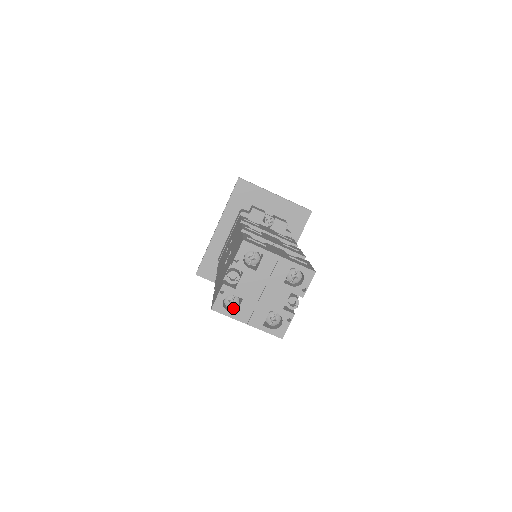
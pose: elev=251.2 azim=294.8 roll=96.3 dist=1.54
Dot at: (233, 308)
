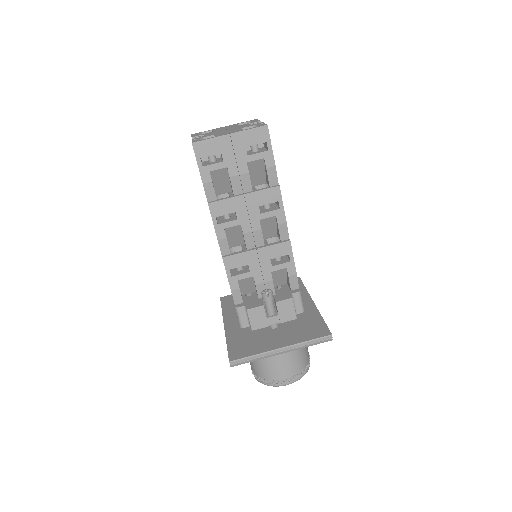
Dot at: (216, 151)
